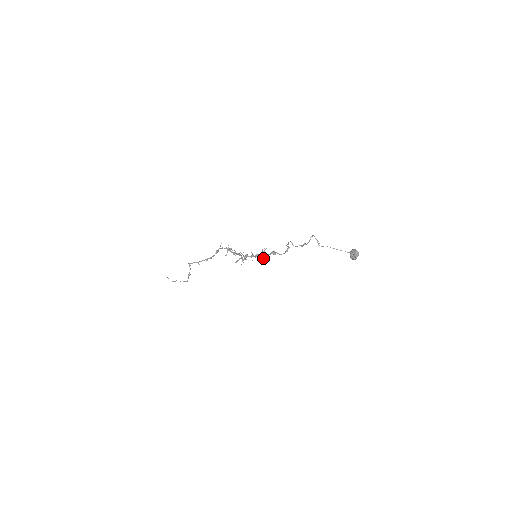
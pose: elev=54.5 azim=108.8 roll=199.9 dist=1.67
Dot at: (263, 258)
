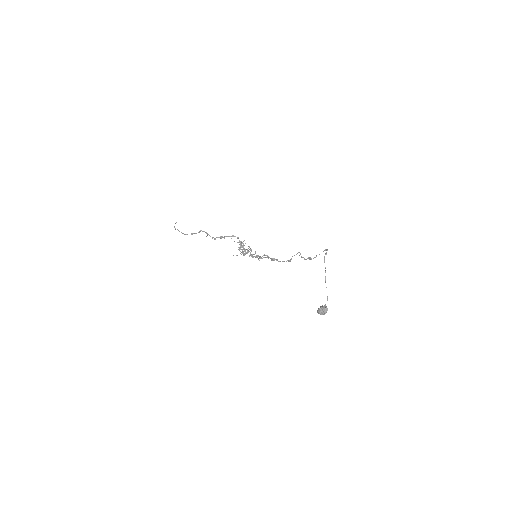
Dot at: occluded
